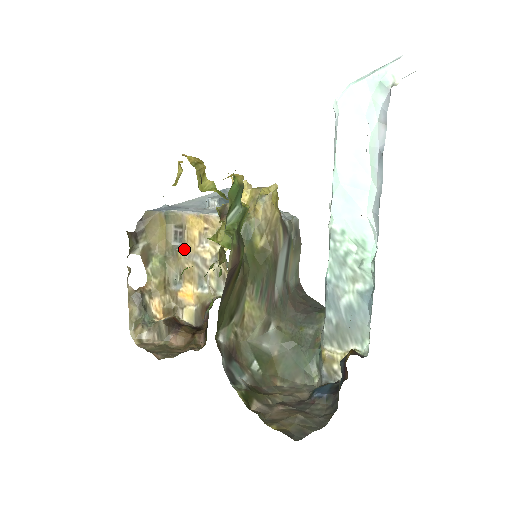
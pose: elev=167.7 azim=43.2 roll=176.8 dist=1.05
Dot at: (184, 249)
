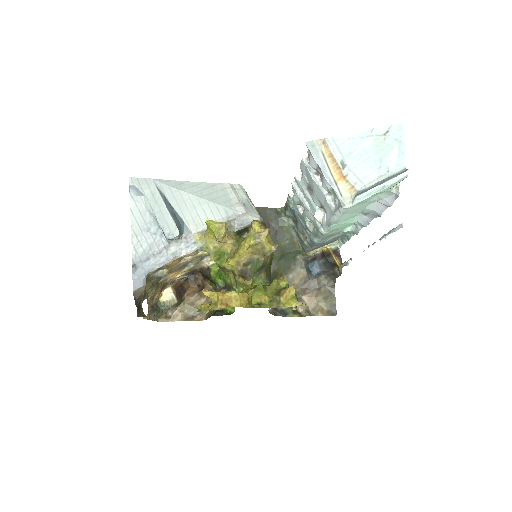
Dot at: (168, 271)
